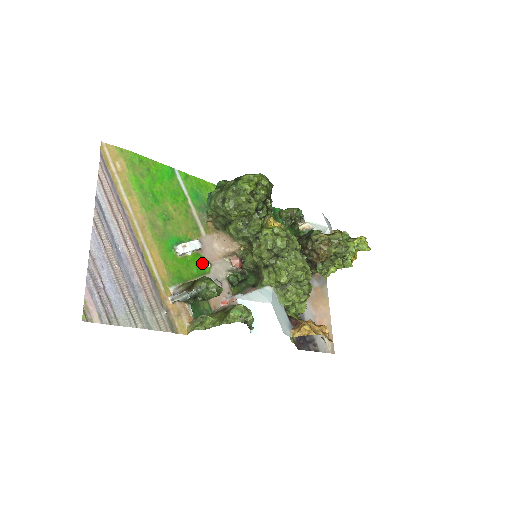
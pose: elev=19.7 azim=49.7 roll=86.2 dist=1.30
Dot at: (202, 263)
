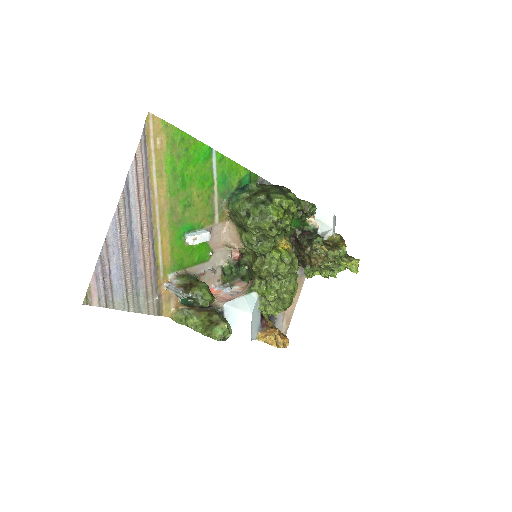
Dot at: (205, 251)
